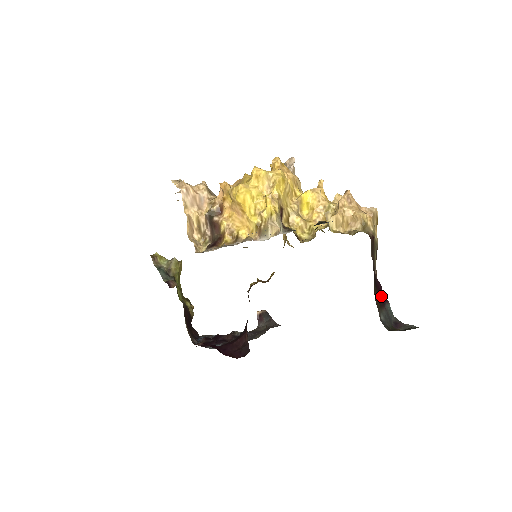
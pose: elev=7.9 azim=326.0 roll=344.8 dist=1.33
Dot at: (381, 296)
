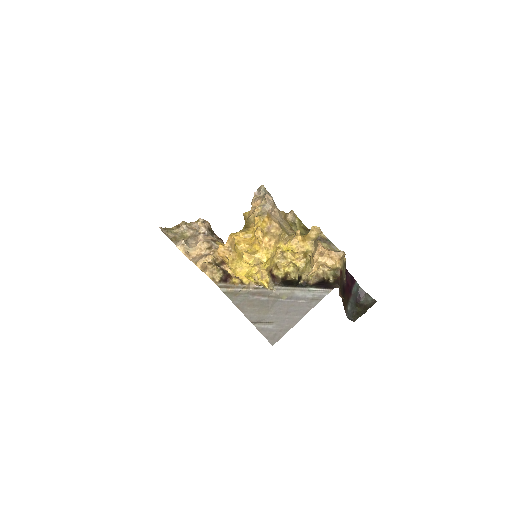
Dot at: (349, 289)
